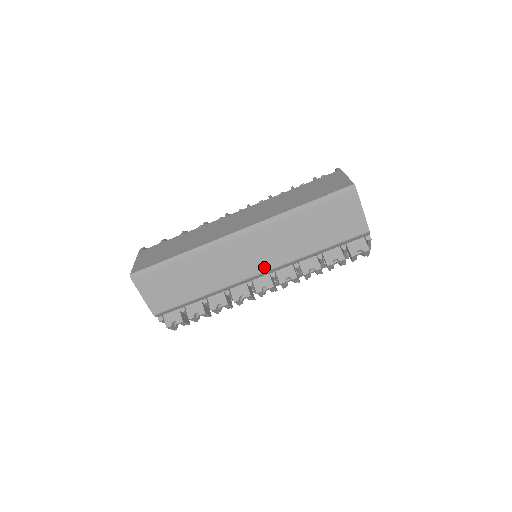
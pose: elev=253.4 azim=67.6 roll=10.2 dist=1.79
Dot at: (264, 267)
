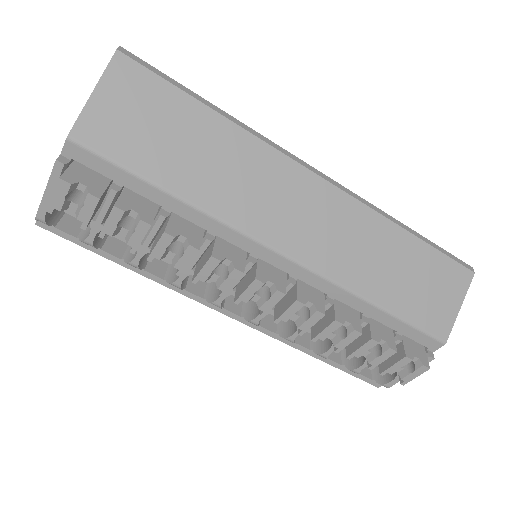
Dot at: (301, 252)
